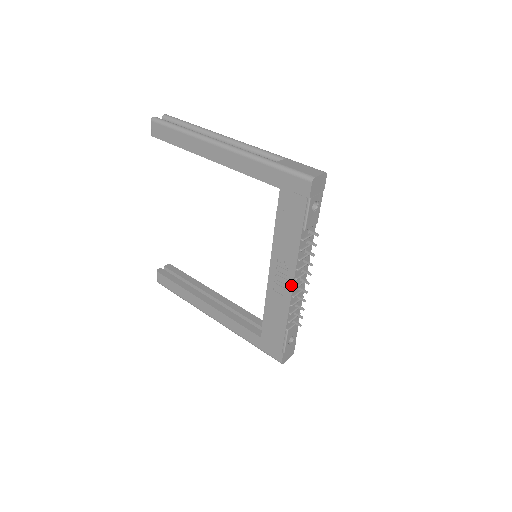
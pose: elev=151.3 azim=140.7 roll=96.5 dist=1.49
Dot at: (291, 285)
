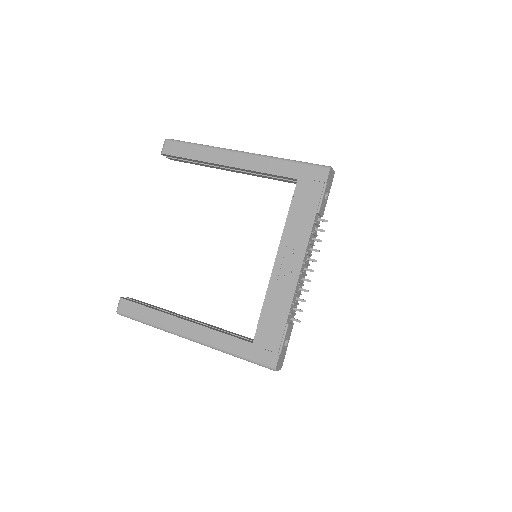
Dot at: (299, 269)
